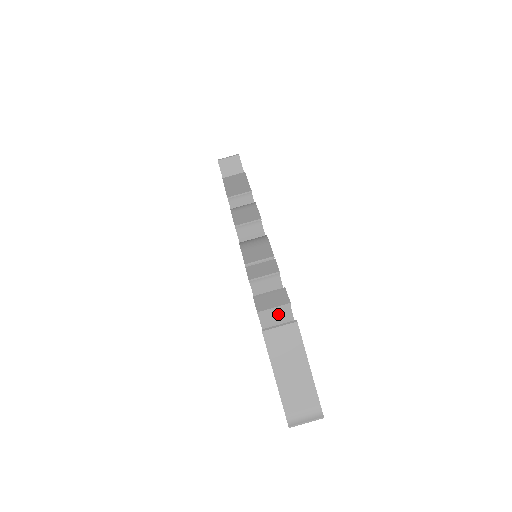
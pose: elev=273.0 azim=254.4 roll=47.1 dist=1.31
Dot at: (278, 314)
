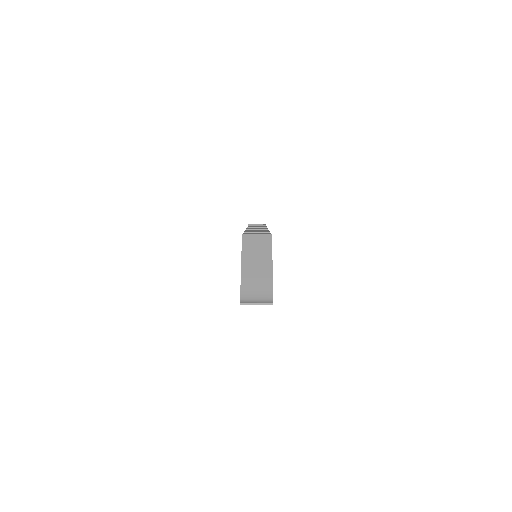
Dot at: occluded
